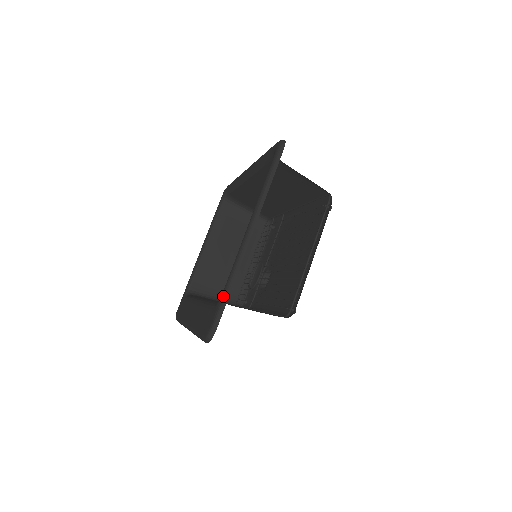
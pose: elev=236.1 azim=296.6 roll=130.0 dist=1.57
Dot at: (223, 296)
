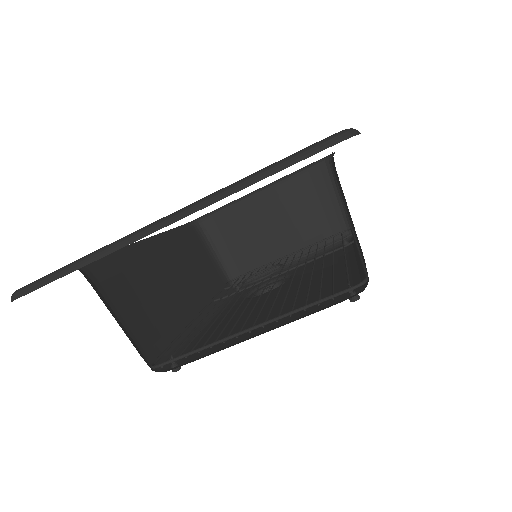
Dot at: (63, 267)
